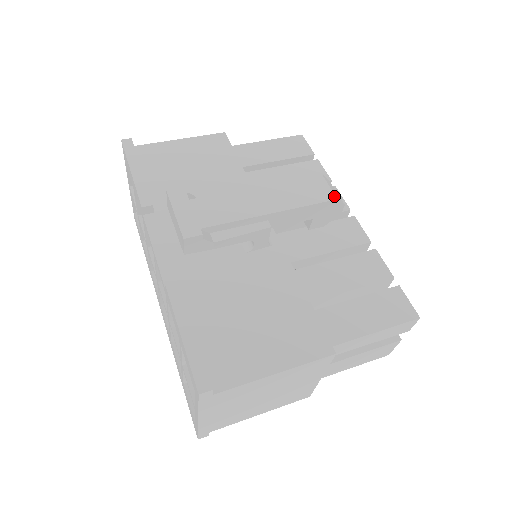
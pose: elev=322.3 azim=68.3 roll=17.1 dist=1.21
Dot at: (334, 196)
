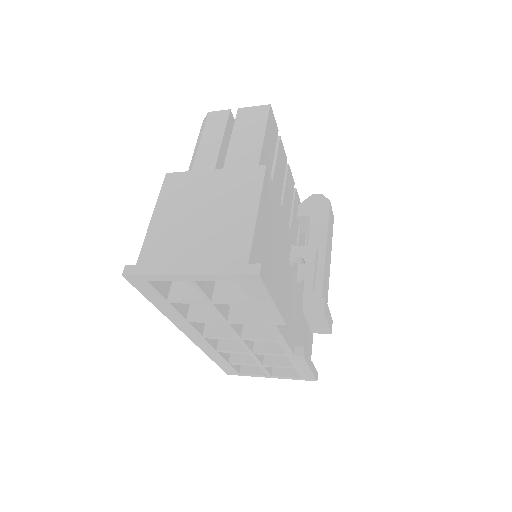
Dot at: occluded
